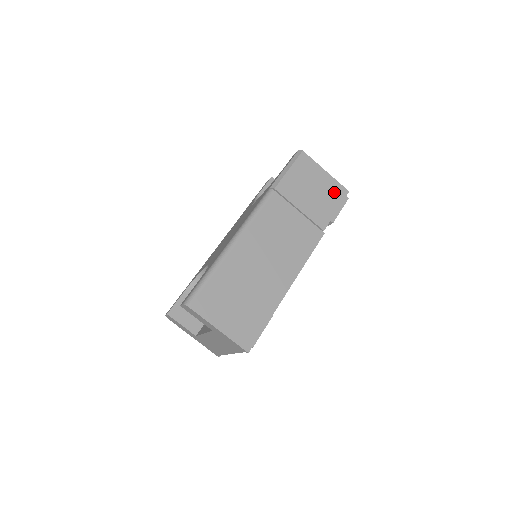
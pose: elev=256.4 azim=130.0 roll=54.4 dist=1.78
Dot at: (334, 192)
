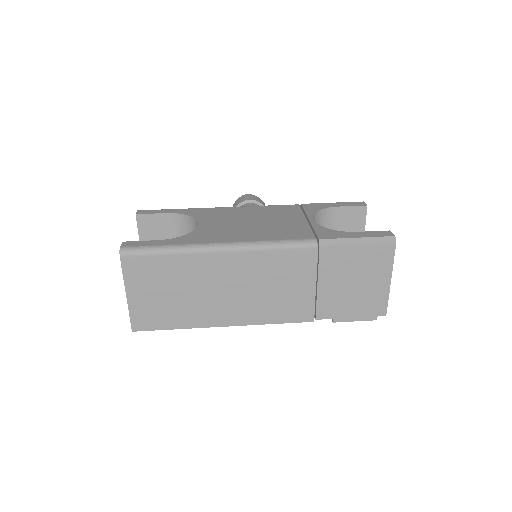
Dot at: (371, 303)
